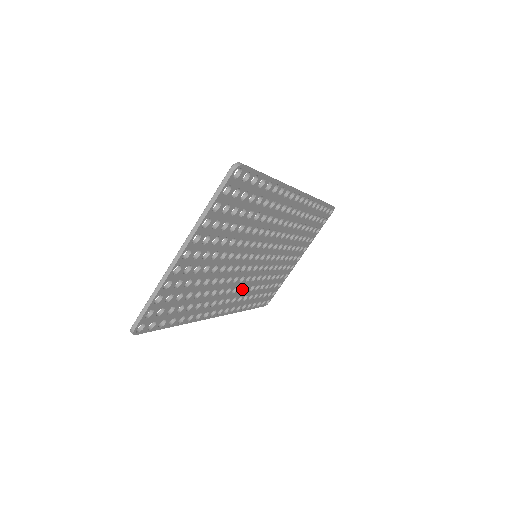
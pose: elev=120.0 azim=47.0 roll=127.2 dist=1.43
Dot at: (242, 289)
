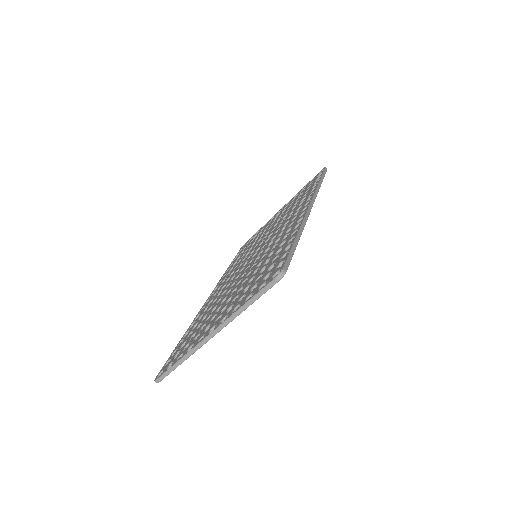
Dot at: occluded
